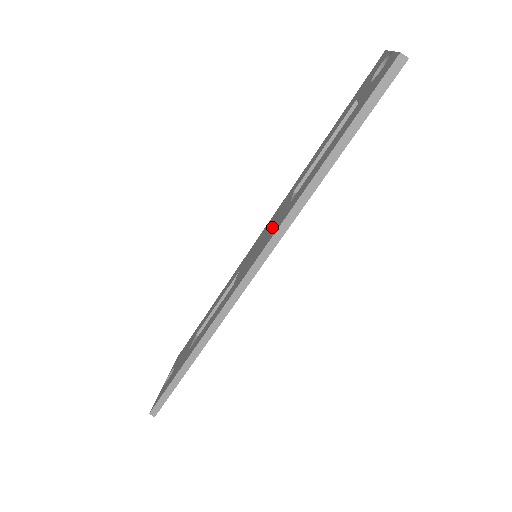
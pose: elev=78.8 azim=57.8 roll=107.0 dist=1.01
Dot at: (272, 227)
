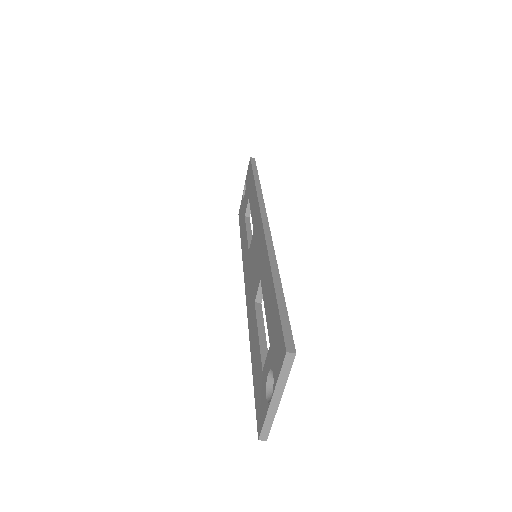
Dot at: (253, 282)
